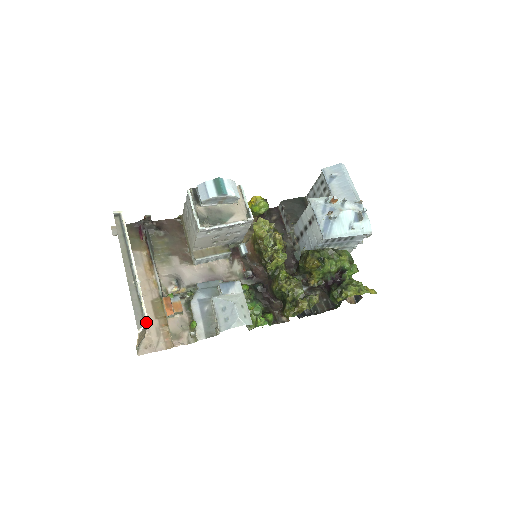
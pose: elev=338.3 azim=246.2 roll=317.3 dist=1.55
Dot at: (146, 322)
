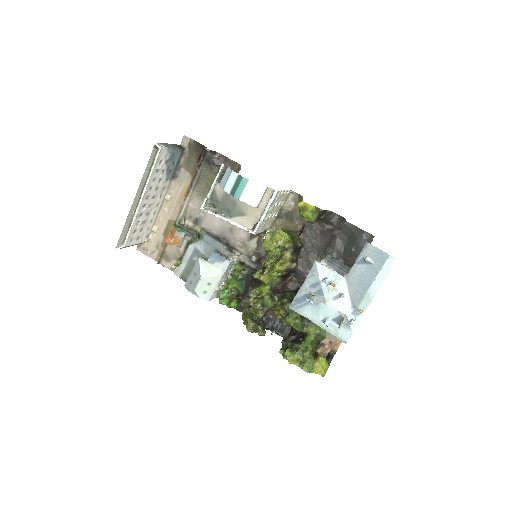
Dot at: (122, 247)
